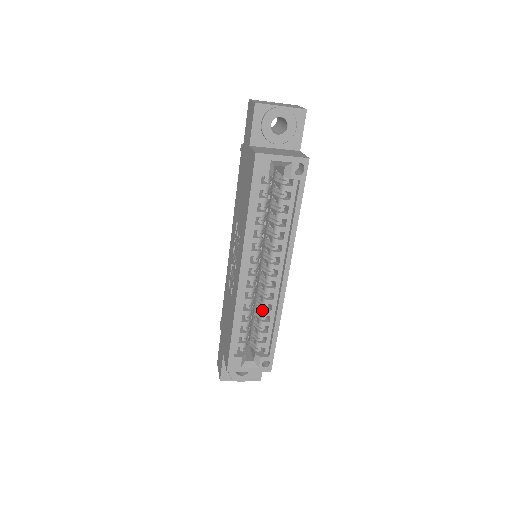
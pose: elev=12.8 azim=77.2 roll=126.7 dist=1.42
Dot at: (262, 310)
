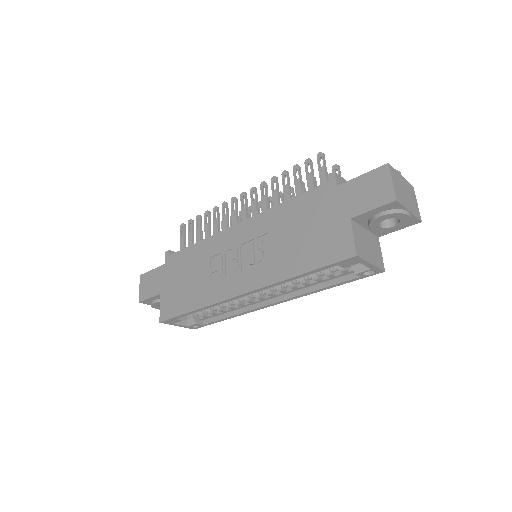
Dot at: (229, 304)
